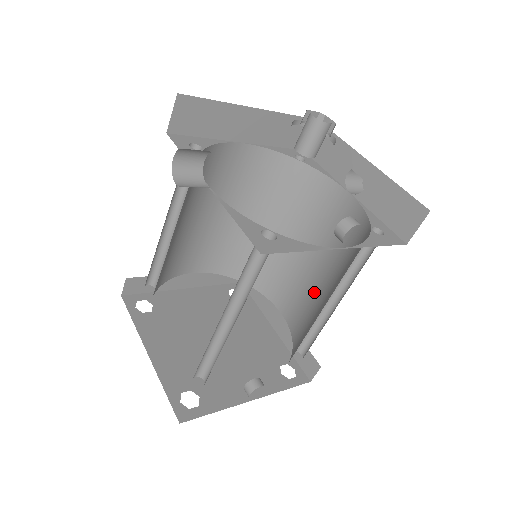
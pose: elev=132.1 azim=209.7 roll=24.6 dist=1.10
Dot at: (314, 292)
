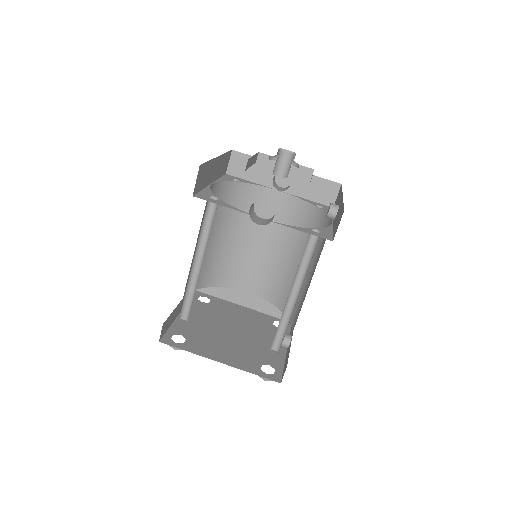
Dot at: (277, 264)
